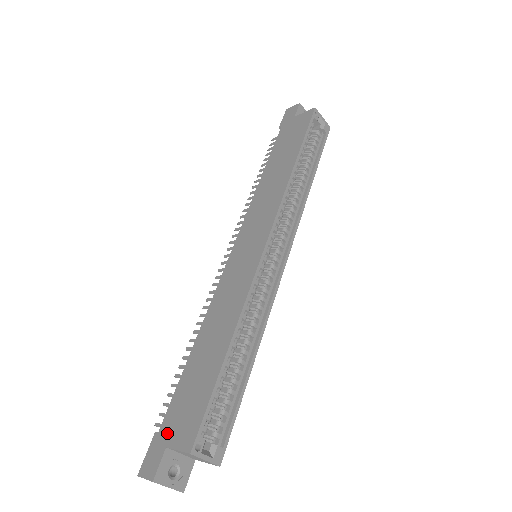
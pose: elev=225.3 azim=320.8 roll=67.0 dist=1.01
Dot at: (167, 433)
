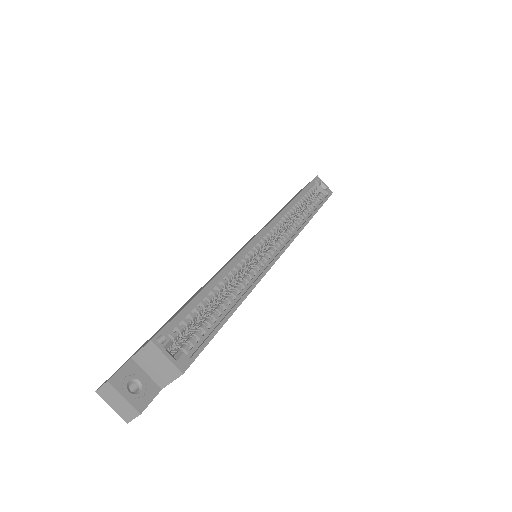
Dot at: occluded
